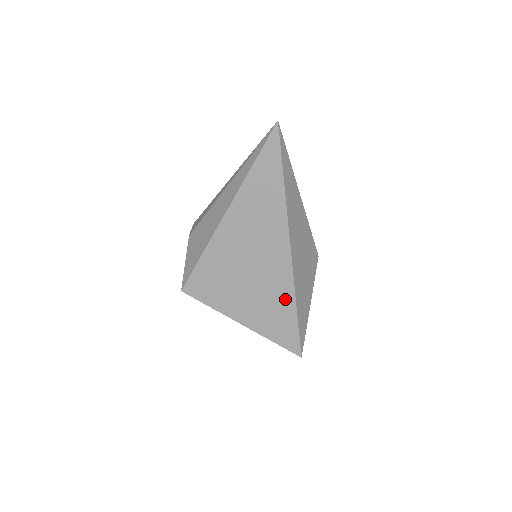
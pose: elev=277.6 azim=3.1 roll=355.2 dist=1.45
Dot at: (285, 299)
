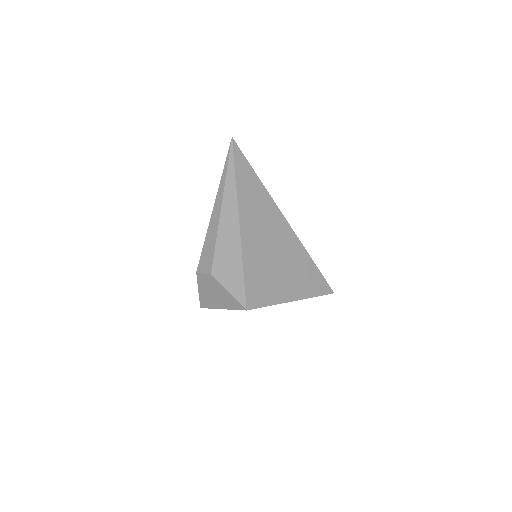
Dot at: (304, 259)
